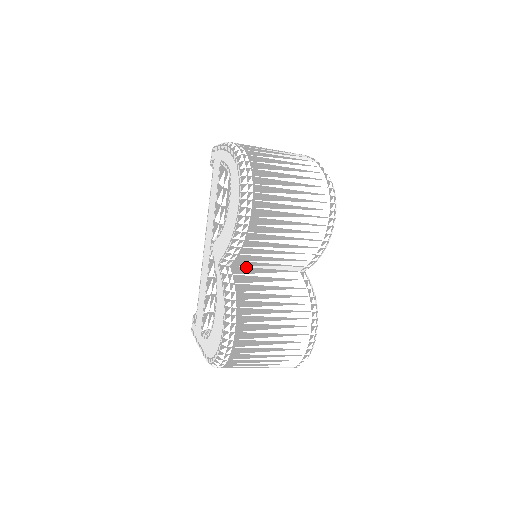
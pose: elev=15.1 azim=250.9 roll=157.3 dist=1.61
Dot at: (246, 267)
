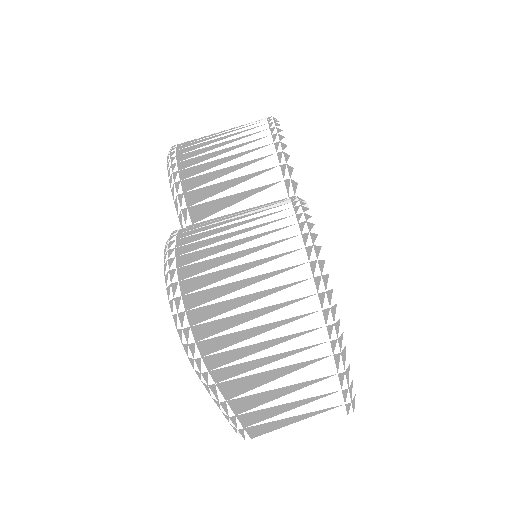
Dot at: occluded
